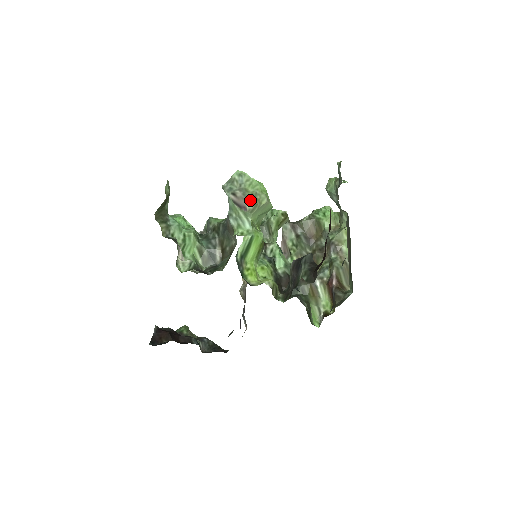
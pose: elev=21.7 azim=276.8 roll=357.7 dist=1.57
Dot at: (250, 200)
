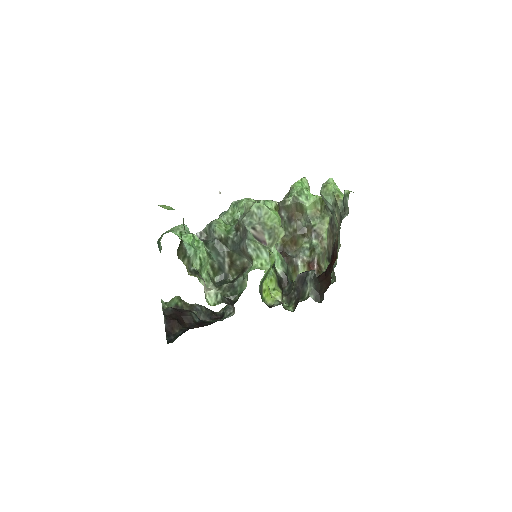
Dot at: (269, 234)
